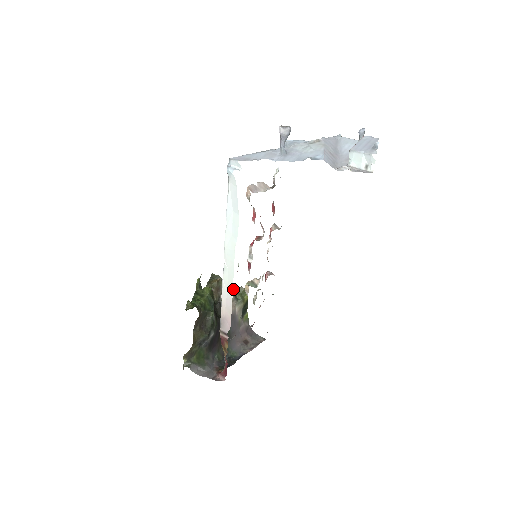
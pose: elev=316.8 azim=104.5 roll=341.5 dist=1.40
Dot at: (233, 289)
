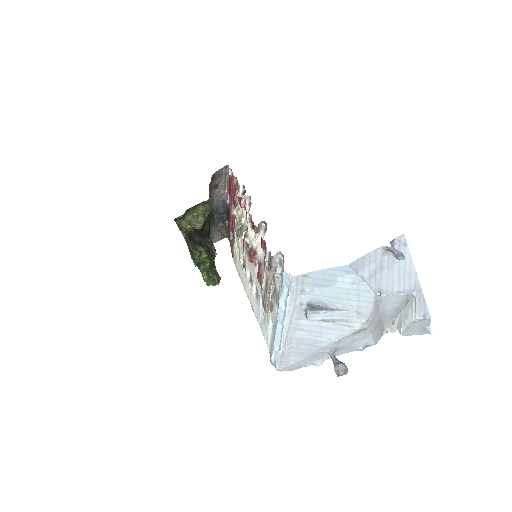
Dot at: (201, 208)
